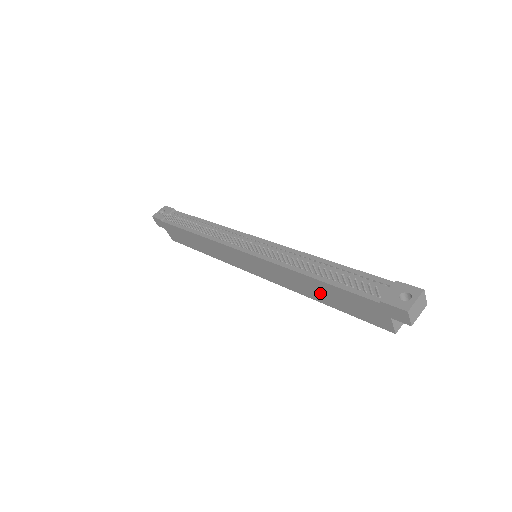
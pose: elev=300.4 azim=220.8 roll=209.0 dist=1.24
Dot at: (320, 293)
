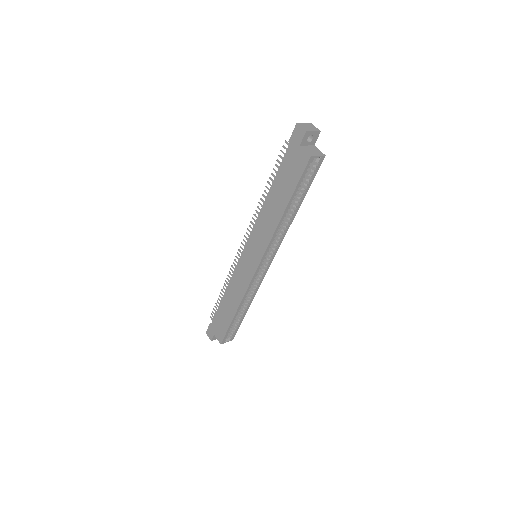
Dot at: (277, 202)
